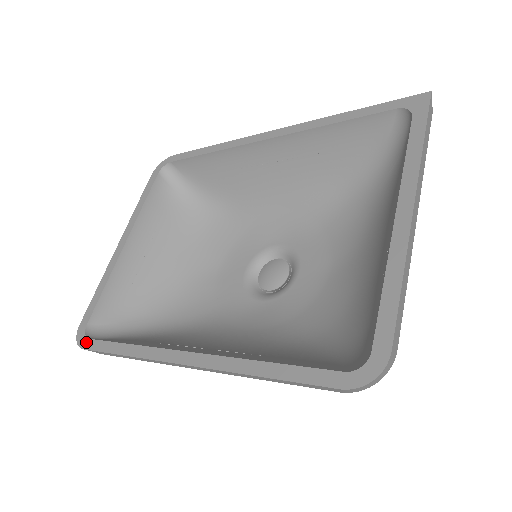
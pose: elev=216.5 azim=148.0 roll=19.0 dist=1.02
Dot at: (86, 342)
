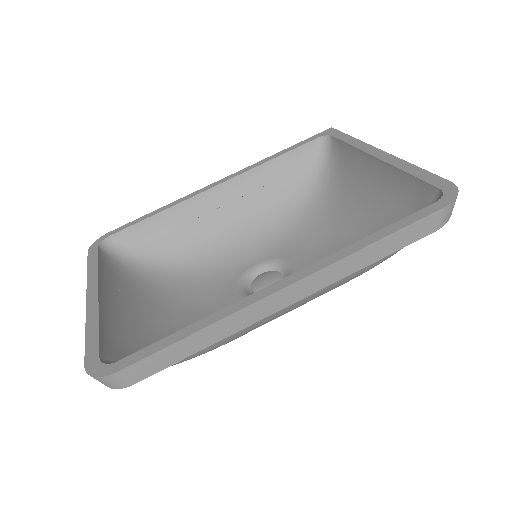
Dot at: (116, 365)
